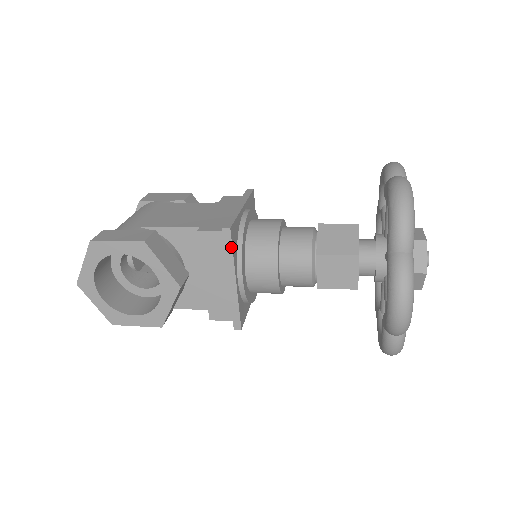
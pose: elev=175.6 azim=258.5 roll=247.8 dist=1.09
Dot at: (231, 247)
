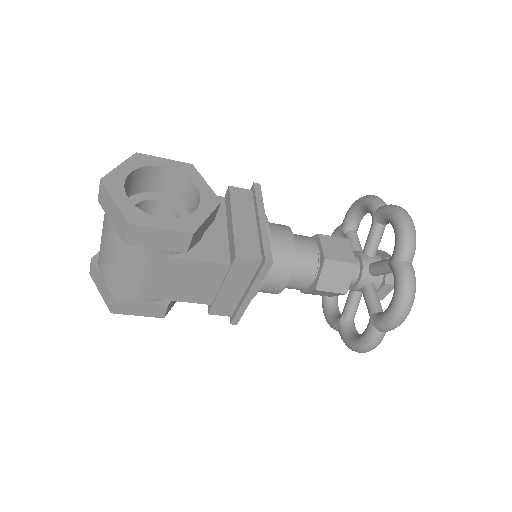
Dot at: (261, 195)
